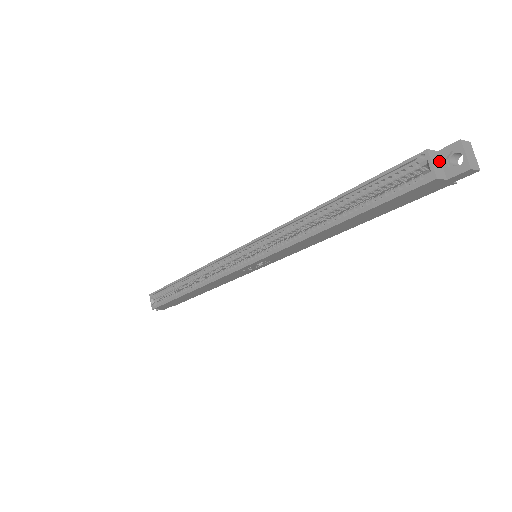
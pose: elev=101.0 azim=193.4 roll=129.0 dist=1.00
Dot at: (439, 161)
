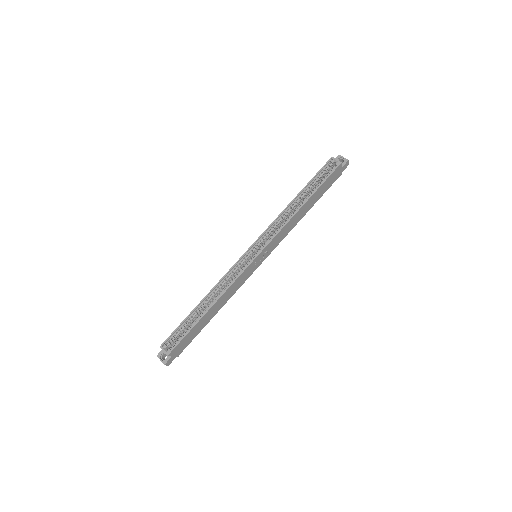
Dot at: occluded
